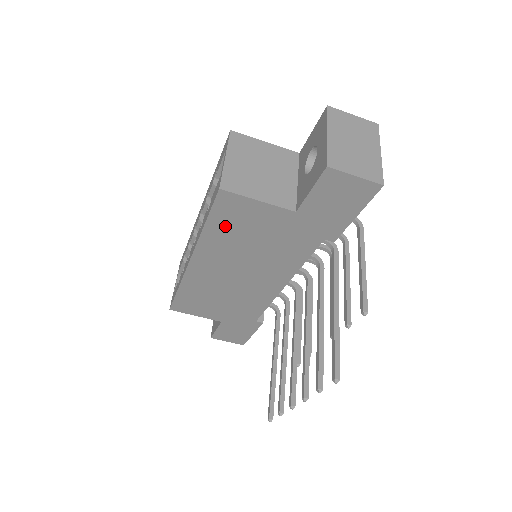
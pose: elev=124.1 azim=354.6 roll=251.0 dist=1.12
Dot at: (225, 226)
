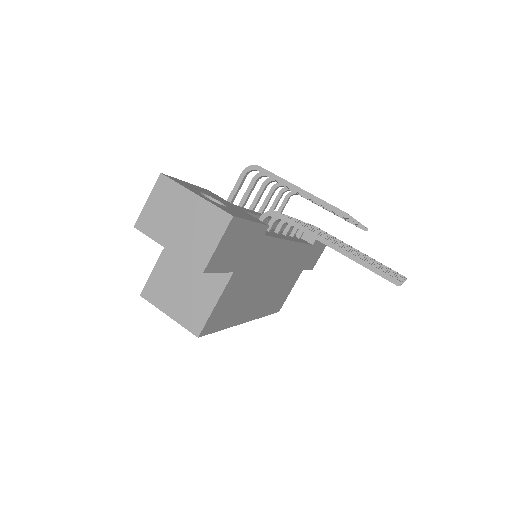
Dot at: (228, 315)
